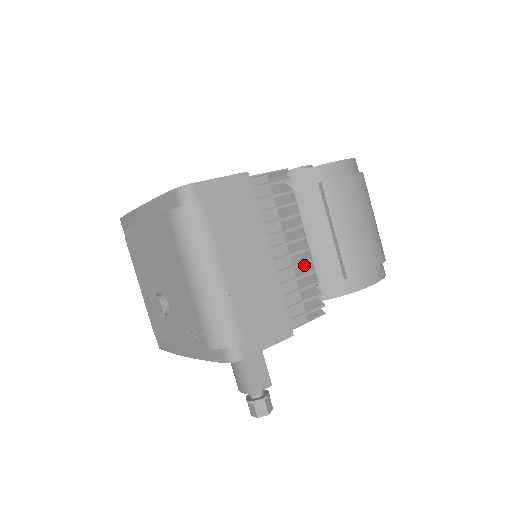
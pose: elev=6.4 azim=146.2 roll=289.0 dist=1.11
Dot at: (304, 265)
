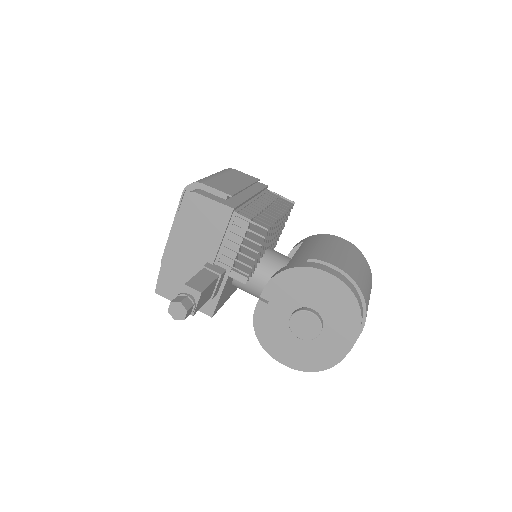
Dot at: occluded
